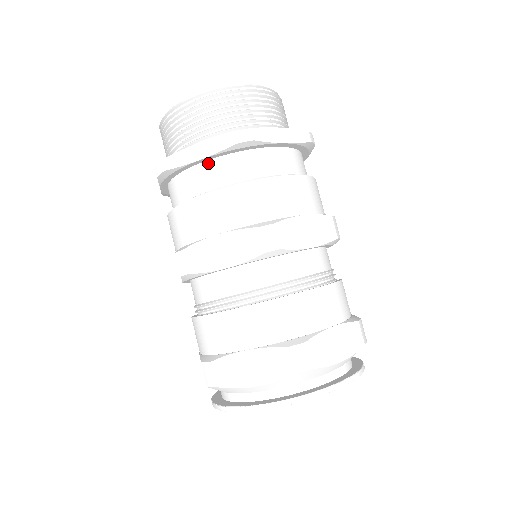
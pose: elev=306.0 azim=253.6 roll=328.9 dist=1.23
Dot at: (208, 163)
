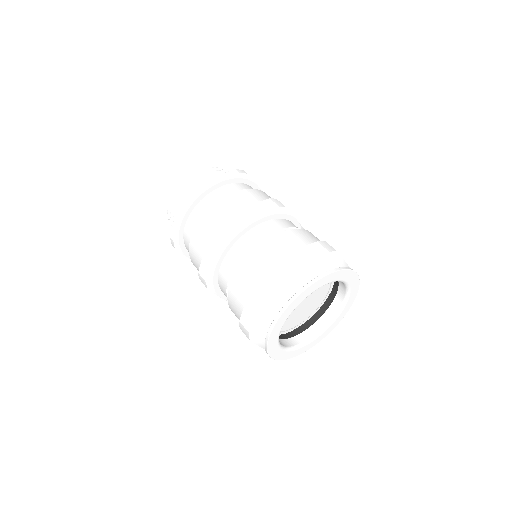
Dot at: (223, 187)
